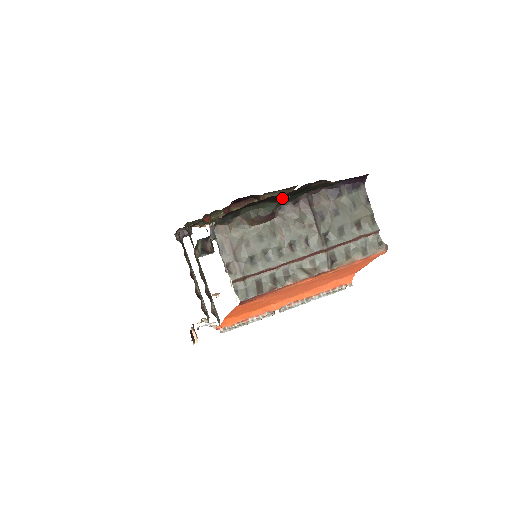
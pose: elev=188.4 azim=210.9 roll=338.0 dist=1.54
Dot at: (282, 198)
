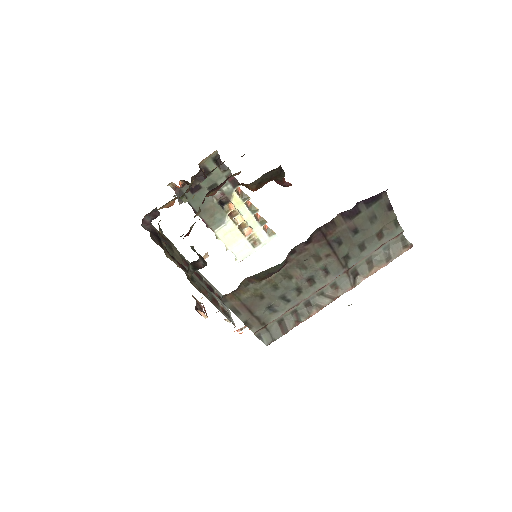
Dot at: occluded
